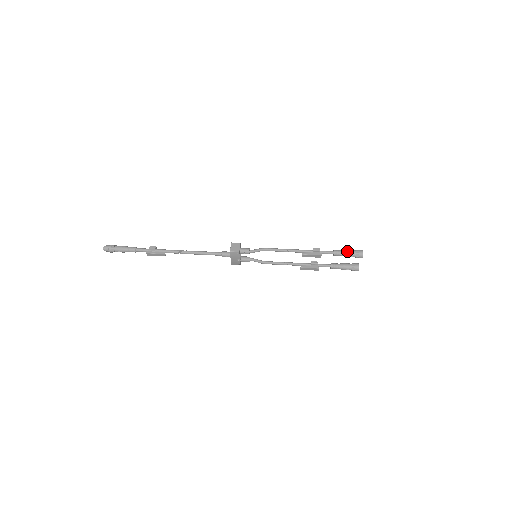
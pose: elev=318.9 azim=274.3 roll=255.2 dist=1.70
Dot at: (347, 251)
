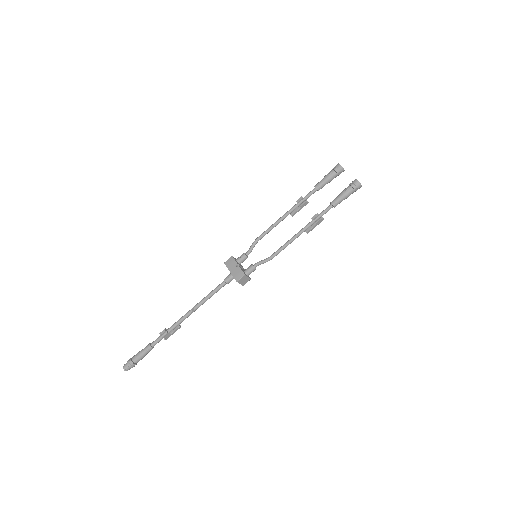
Dot at: occluded
